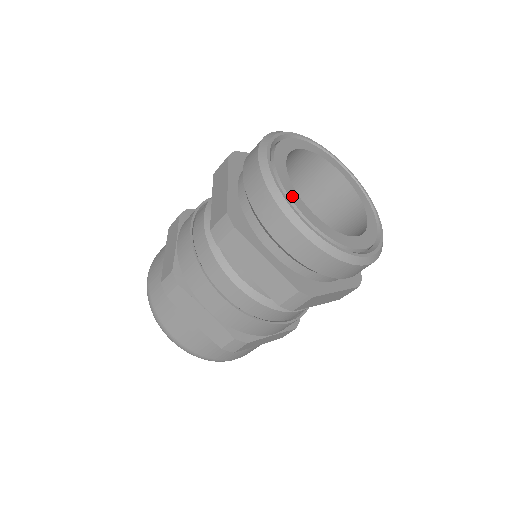
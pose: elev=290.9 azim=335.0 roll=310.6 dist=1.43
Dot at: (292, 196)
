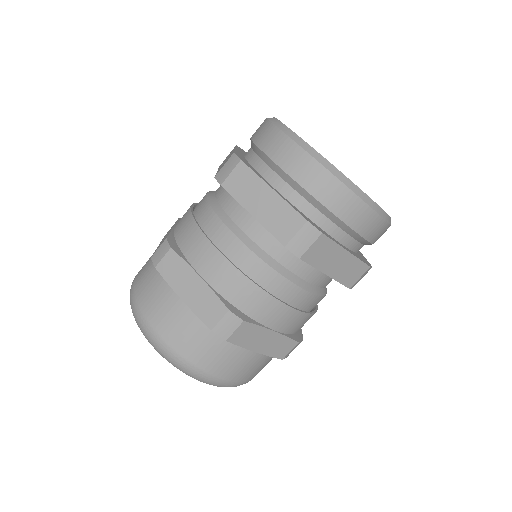
Dot at: occluded
